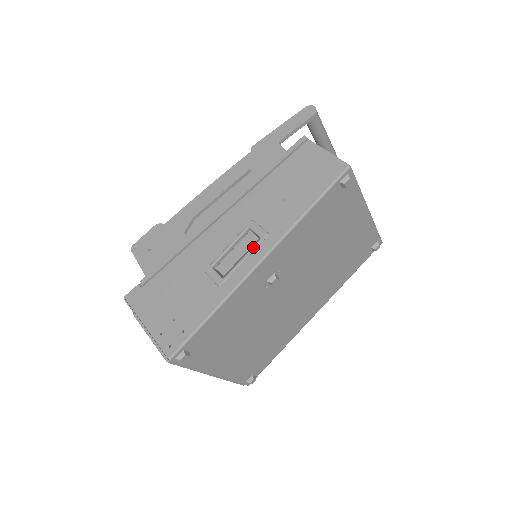
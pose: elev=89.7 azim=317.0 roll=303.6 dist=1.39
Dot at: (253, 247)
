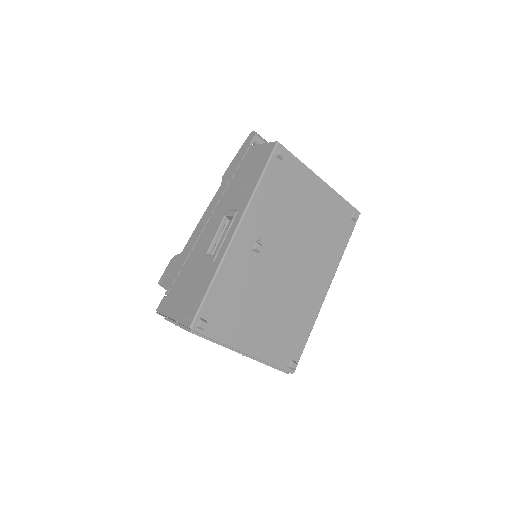
Dot at: (229, 224)
